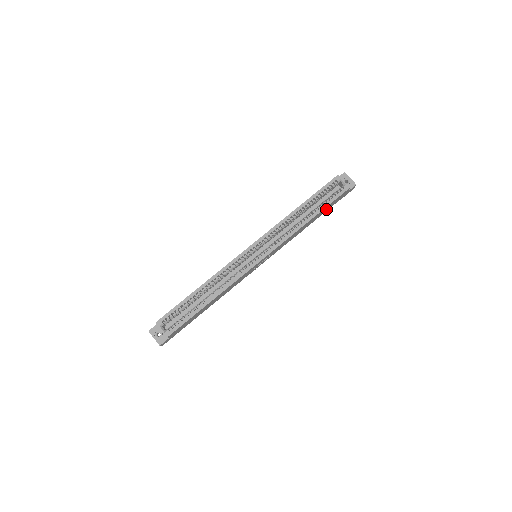
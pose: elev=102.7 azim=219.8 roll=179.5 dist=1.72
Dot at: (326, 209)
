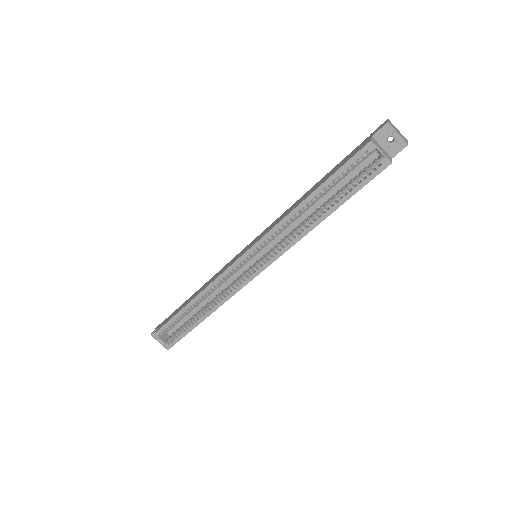
Dot at: occluded
